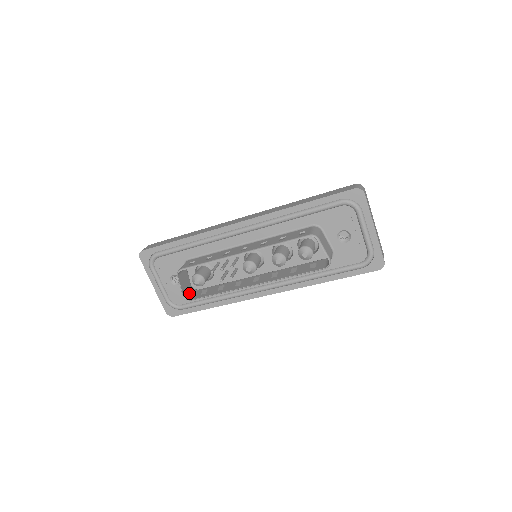
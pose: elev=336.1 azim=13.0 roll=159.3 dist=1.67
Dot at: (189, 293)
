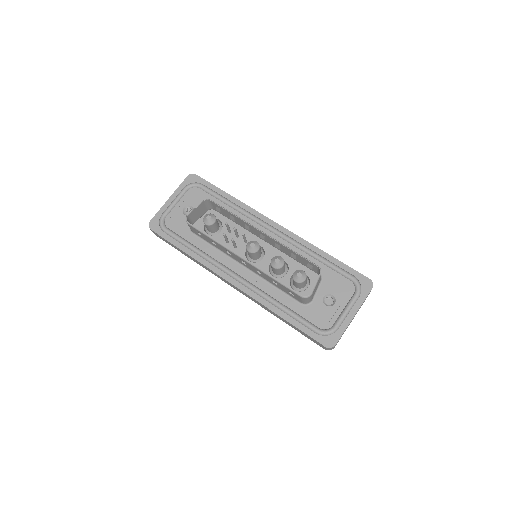
Dot at: (190, 222)
